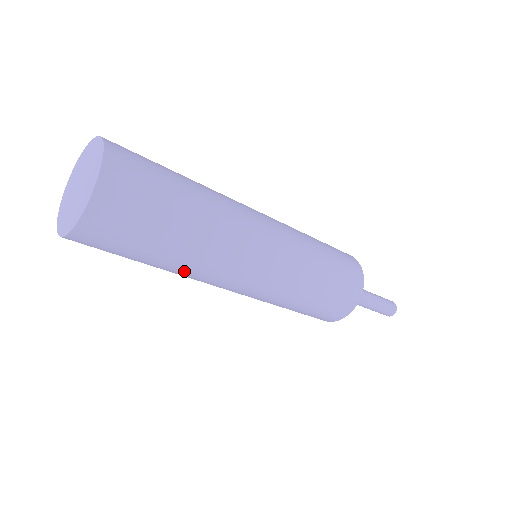
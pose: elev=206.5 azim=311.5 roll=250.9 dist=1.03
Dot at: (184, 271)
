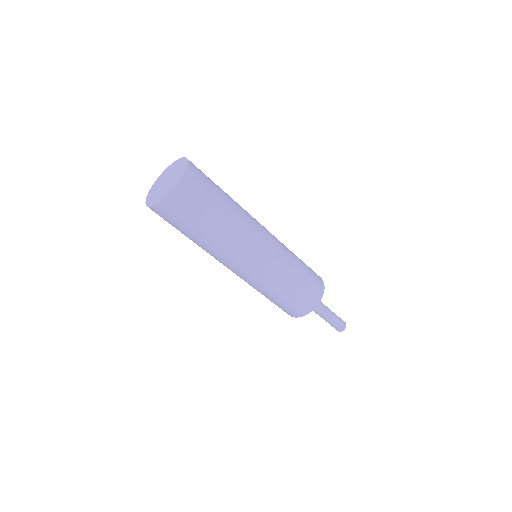
Dot at: (234, 227)
